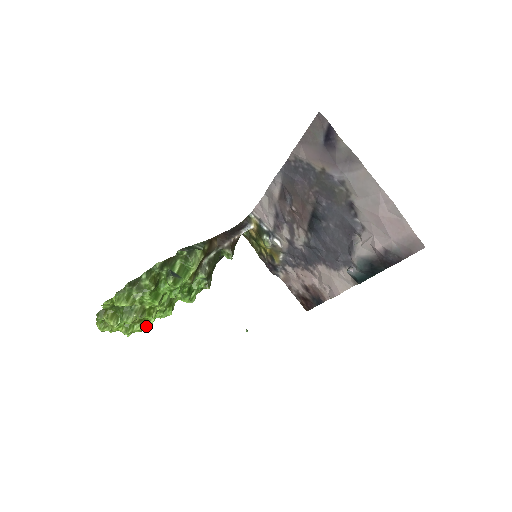
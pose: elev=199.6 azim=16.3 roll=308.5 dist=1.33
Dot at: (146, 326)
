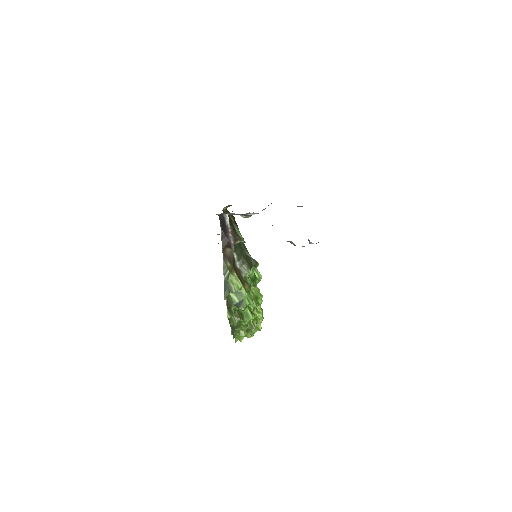
Dot at: (262, 314)
